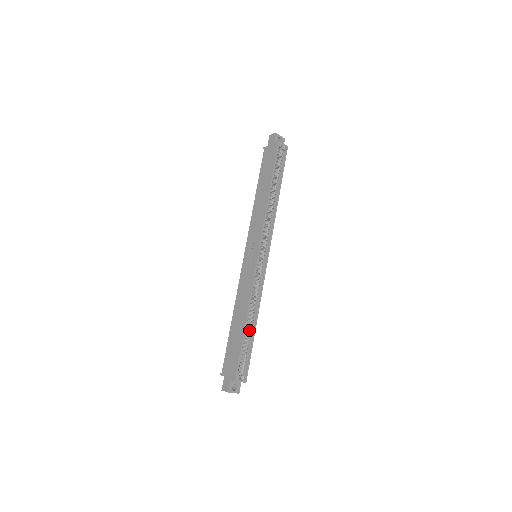
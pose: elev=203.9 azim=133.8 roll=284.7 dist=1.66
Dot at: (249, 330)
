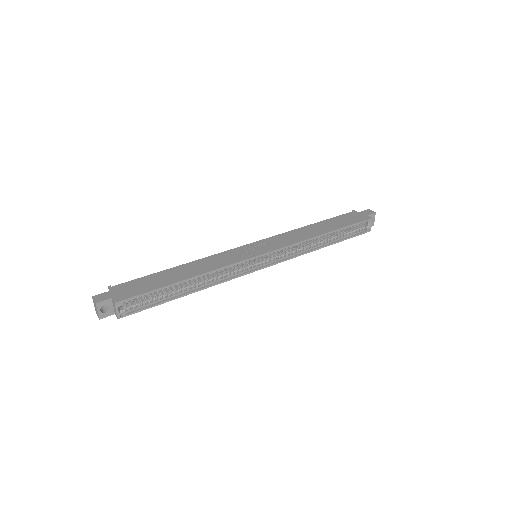
Dot at: (179, 289)
